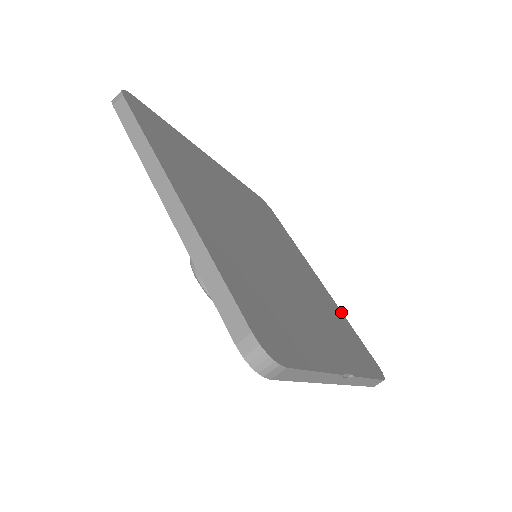
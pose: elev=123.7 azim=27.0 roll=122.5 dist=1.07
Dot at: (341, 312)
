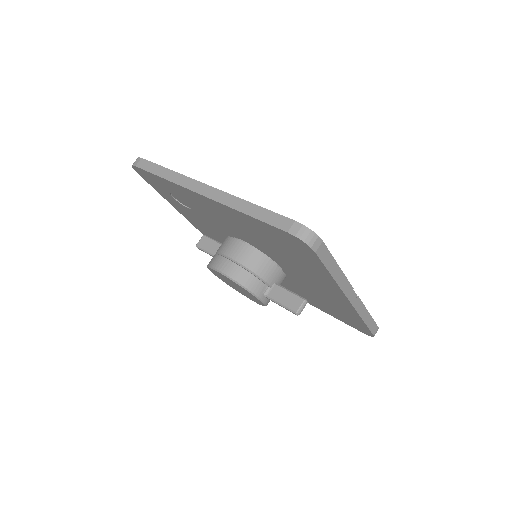
Dot at: occluded
